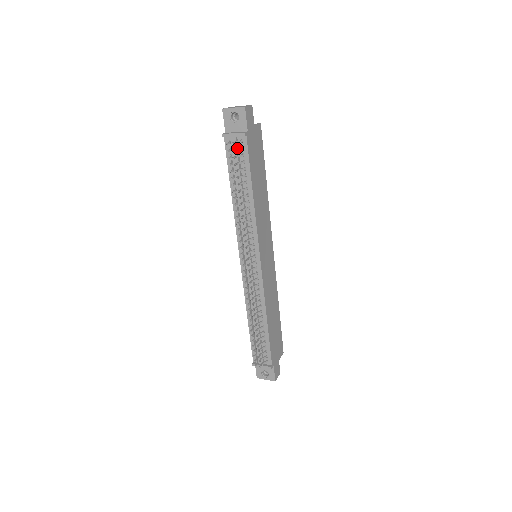
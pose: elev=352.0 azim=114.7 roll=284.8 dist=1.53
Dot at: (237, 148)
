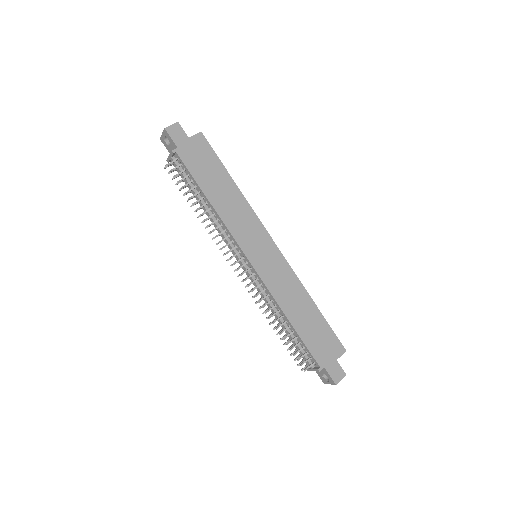
Dot at: (175, 167)
